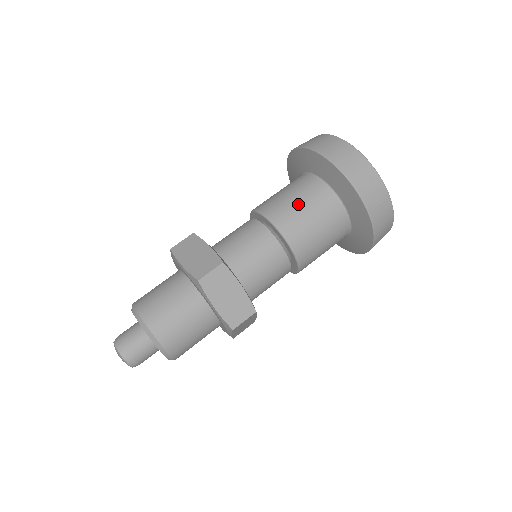
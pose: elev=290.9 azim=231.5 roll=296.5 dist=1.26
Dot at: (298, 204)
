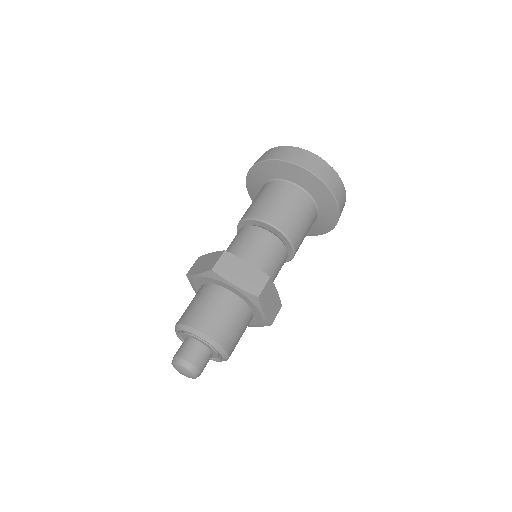
Dot at: (294, 213)
